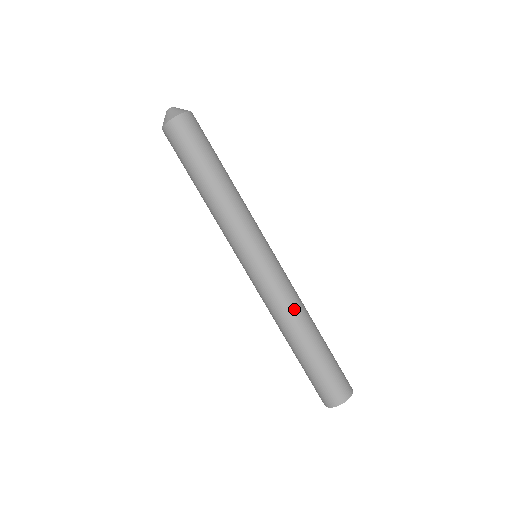
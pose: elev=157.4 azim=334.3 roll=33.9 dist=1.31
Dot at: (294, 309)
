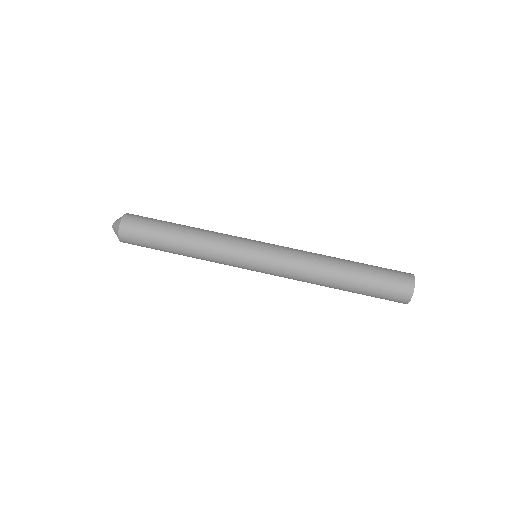
Dot at: (311, 273)
